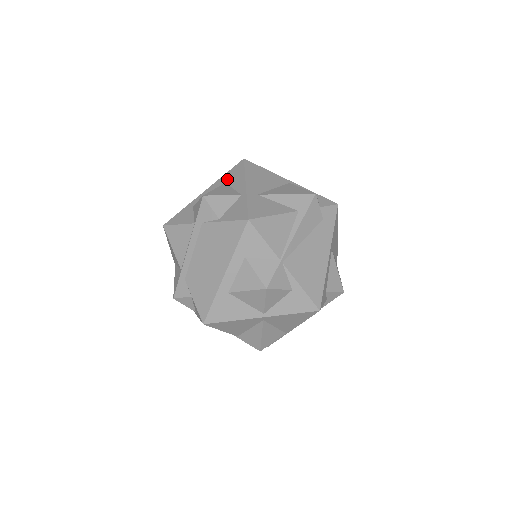
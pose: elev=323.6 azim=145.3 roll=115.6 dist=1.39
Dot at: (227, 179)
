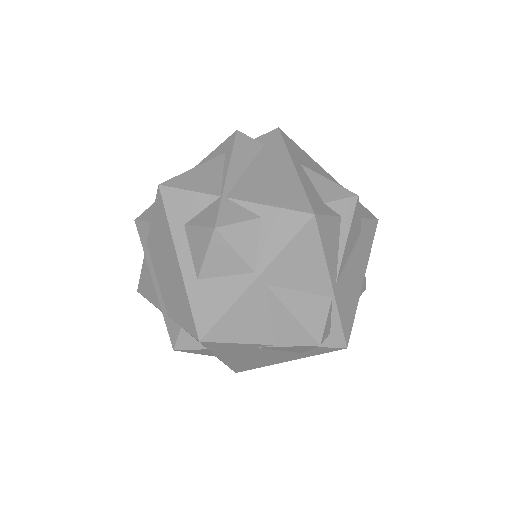
Dot at: occluded
